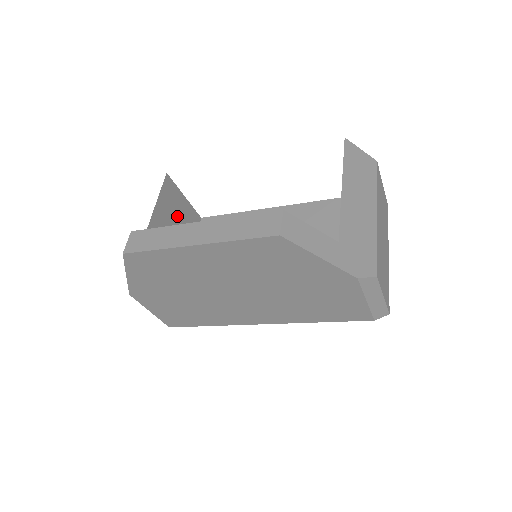
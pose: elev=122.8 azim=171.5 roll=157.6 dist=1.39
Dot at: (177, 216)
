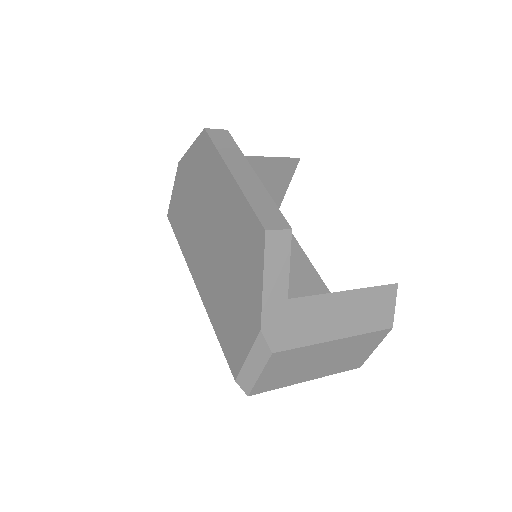
Dot at: (268, 184)
